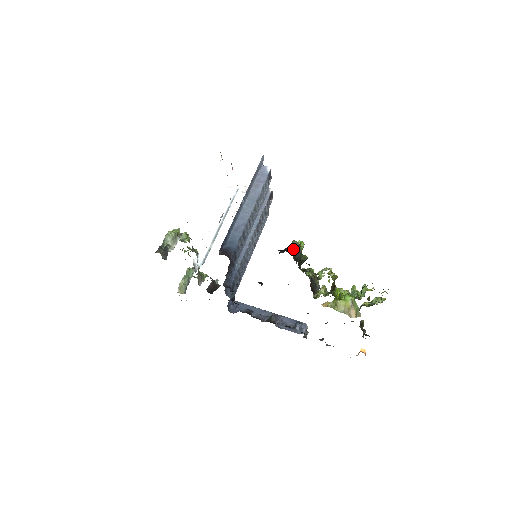
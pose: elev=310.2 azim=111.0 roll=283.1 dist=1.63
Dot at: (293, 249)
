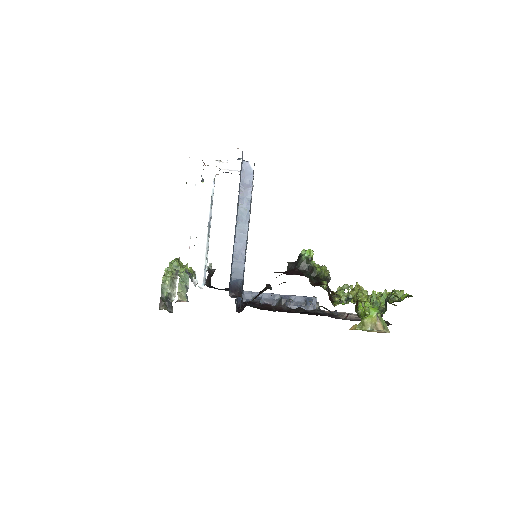
Dot at: (305, 266)
